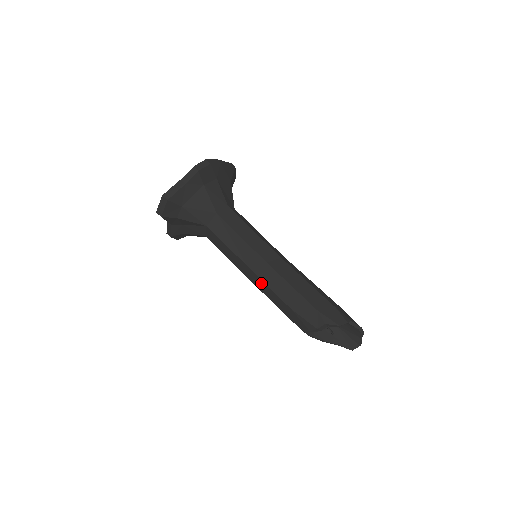
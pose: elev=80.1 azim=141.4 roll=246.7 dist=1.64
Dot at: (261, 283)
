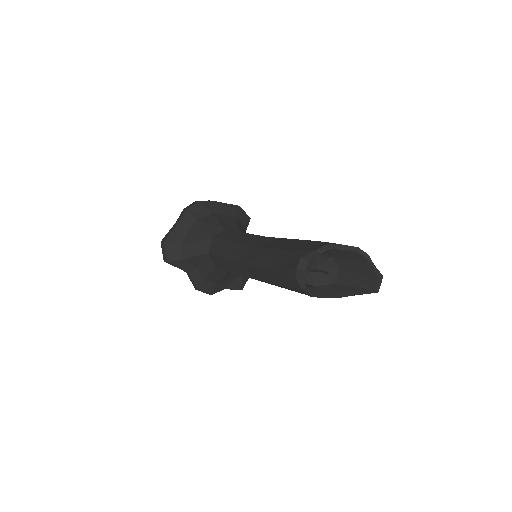
Dot at: (253, 269)
